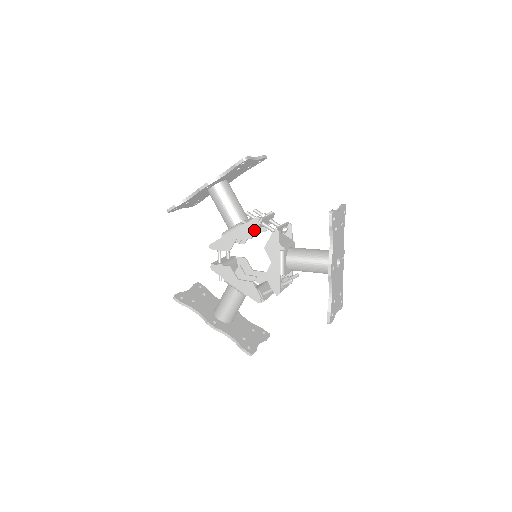
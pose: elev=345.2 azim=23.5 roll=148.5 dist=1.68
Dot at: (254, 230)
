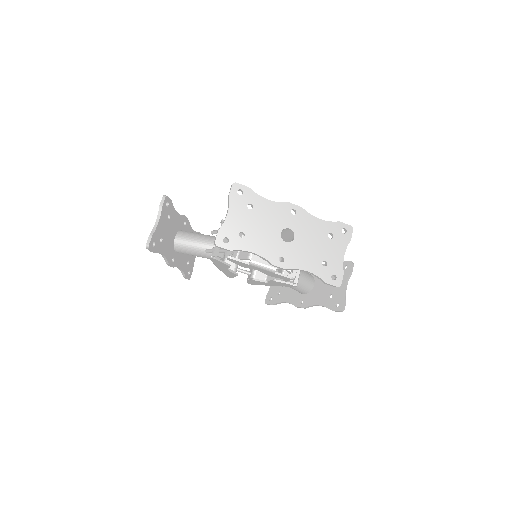
Dot at: (280, 278)
